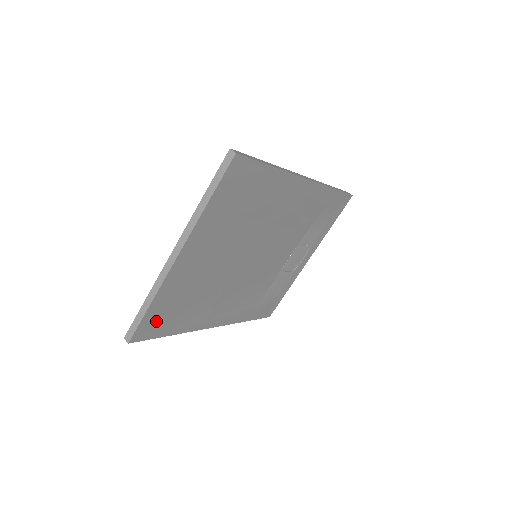
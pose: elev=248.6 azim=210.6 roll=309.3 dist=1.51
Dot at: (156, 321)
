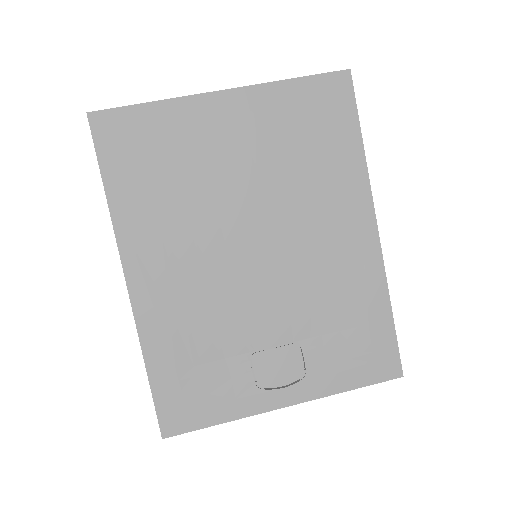
Dot at: (127, 136)
